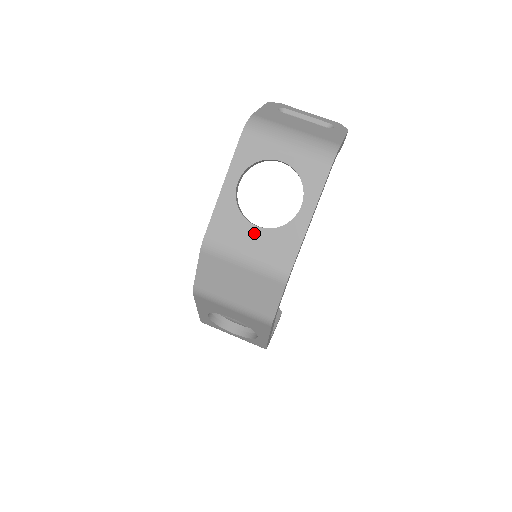
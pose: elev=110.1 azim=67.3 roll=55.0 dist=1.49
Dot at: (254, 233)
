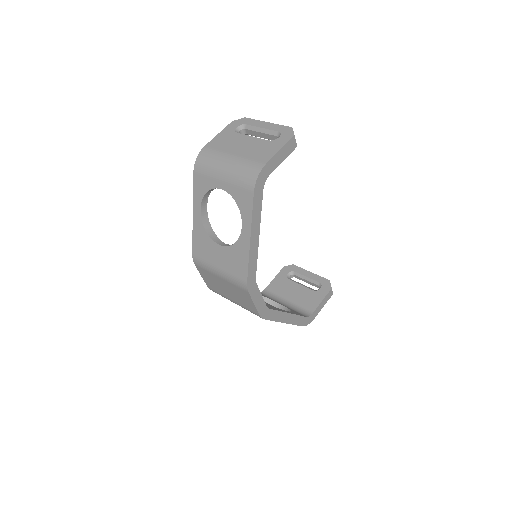
Dot at: (219, 250)
